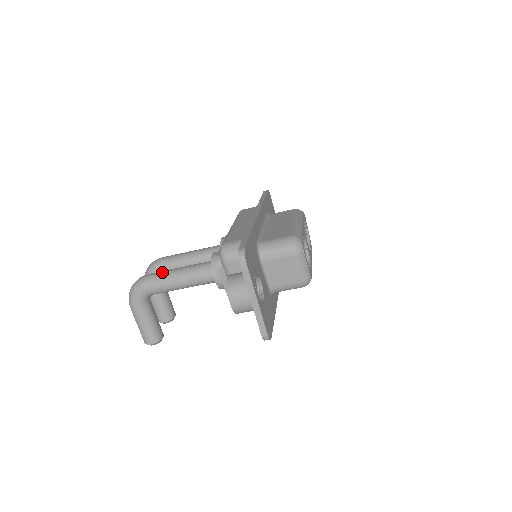
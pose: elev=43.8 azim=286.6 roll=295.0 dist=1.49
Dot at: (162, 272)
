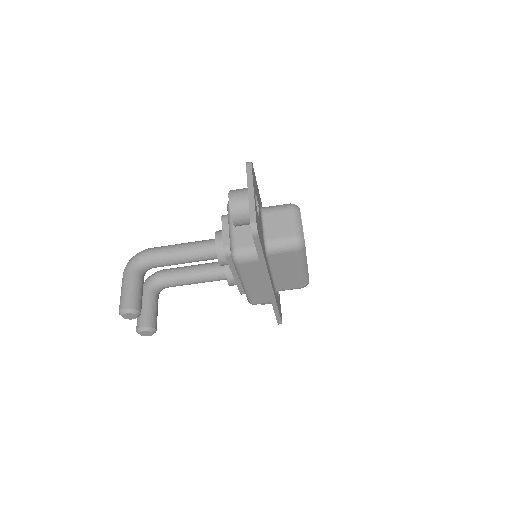
Dot at: occluded
